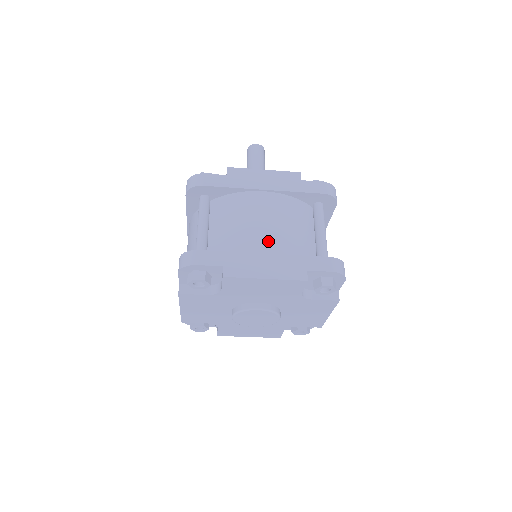
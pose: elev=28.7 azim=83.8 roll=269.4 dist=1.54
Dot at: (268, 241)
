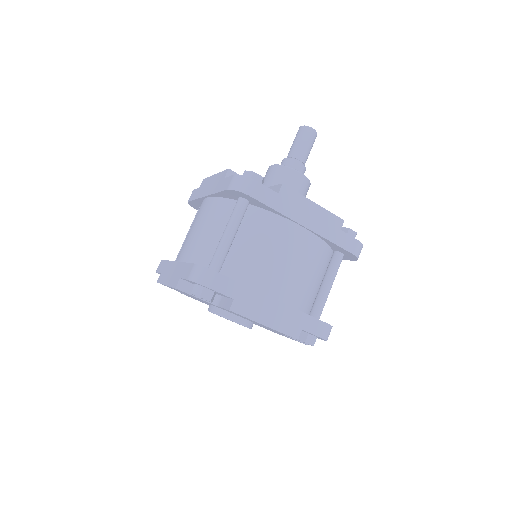
Dot at: (283, 285)
